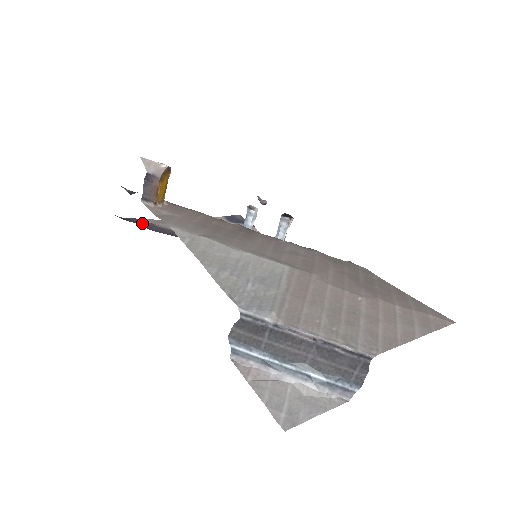
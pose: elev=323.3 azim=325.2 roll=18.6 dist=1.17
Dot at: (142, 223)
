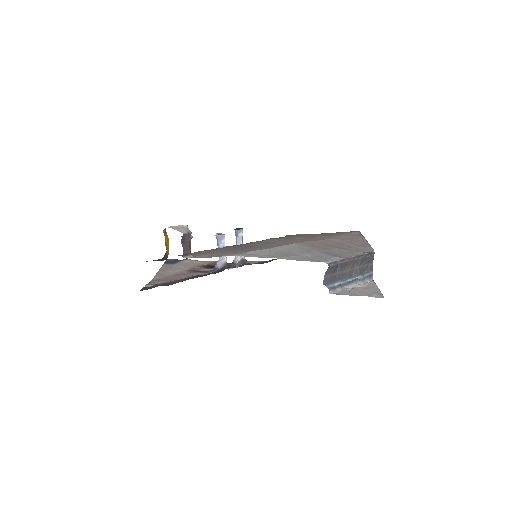
Dot at: (156, 286)
